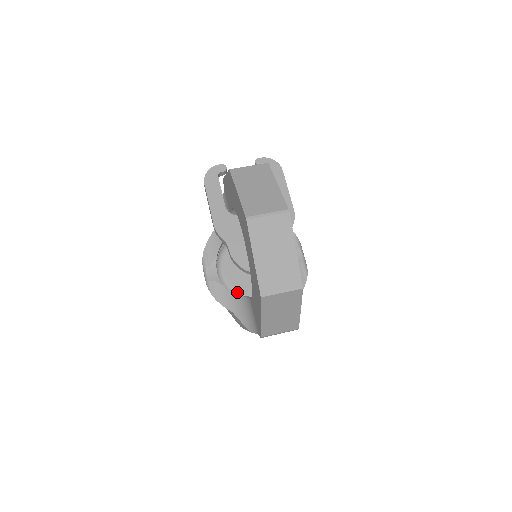
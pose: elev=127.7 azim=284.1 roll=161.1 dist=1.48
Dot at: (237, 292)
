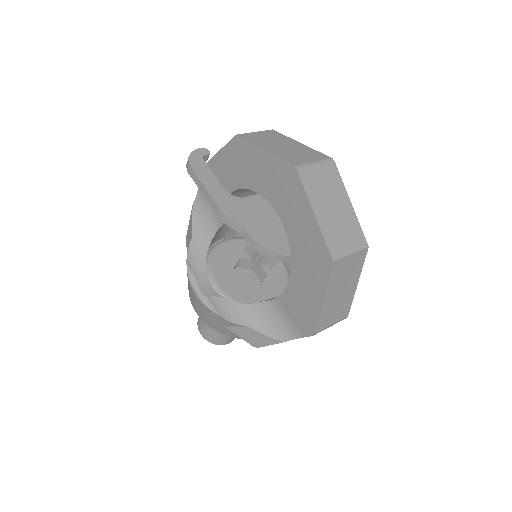
Dot at: occluded
